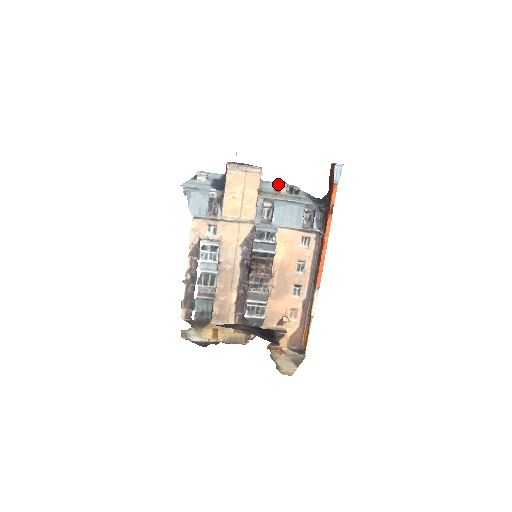
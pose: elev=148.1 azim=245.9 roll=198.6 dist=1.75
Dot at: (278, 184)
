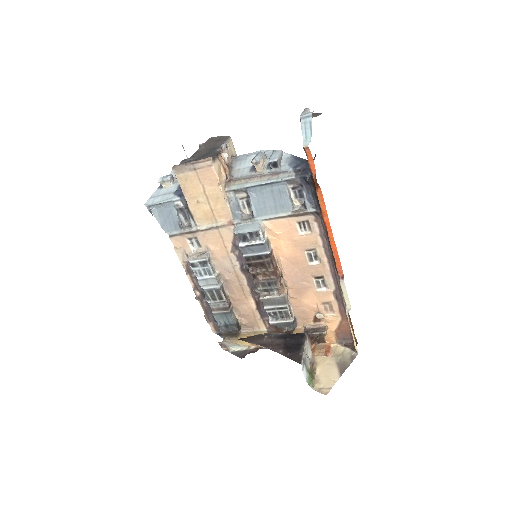
Dot at: occluded
